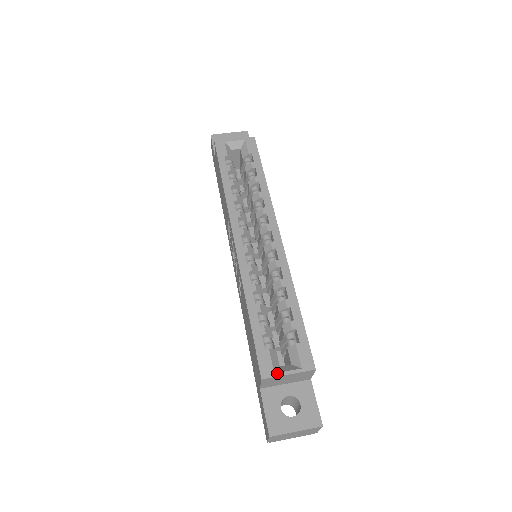
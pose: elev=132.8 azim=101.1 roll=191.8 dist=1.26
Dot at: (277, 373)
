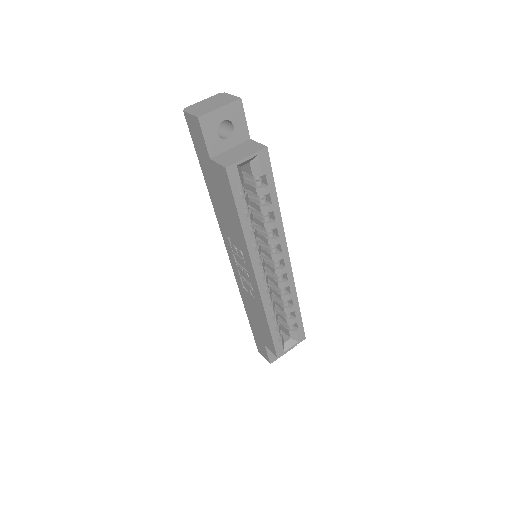
Dot at: (286, 351)
